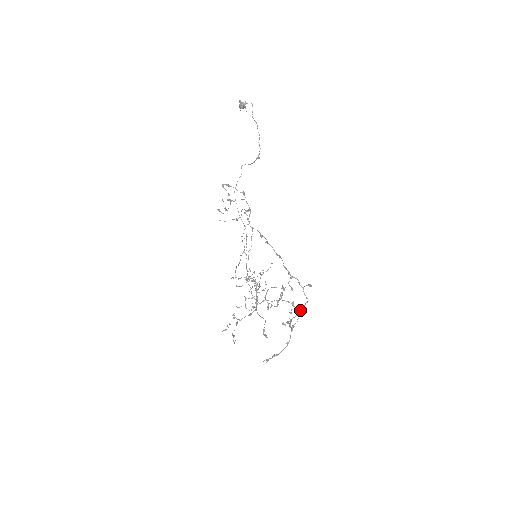
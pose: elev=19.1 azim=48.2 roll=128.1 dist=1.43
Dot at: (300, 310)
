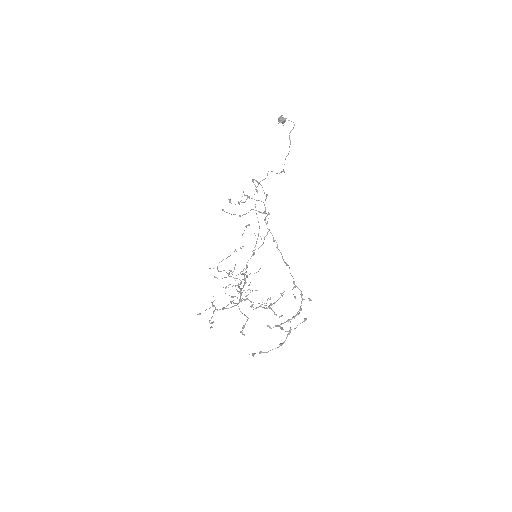
Dot at: (305, 318)
